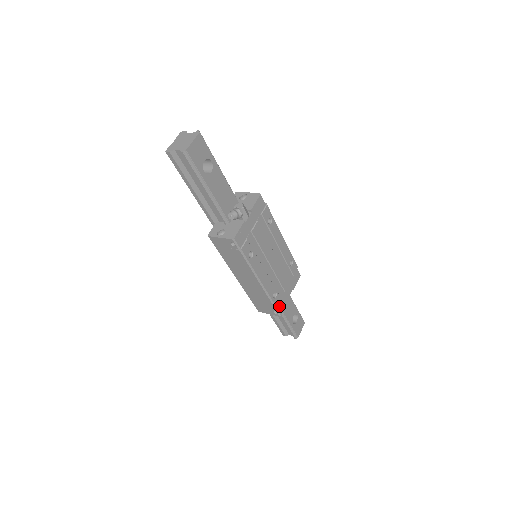
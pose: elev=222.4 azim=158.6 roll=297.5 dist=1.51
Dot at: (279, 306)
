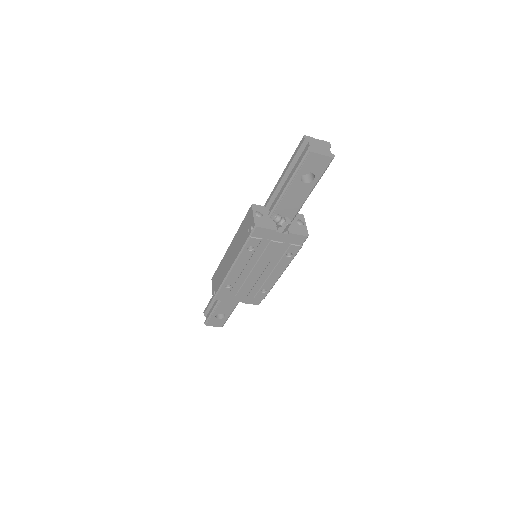
Dot at: (221, 294)
